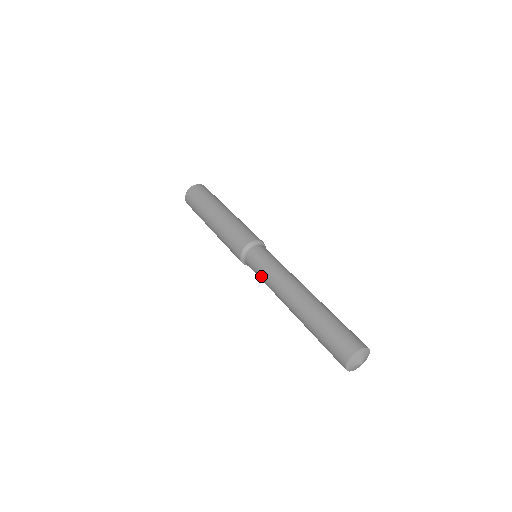
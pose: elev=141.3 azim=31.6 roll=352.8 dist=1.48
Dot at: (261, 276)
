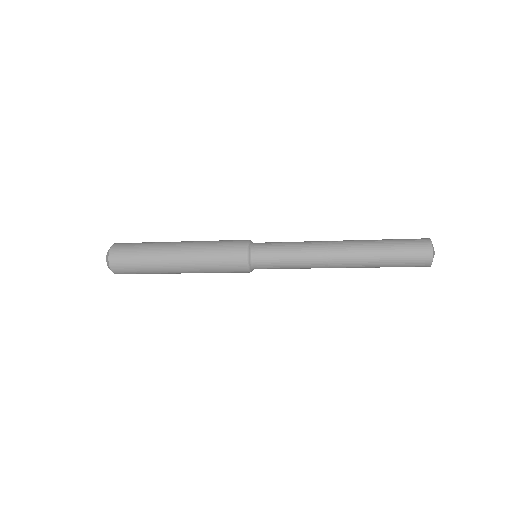
Dot at: (286, 252)
